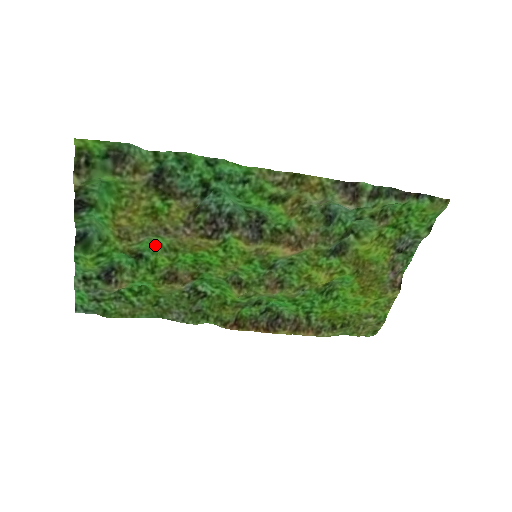
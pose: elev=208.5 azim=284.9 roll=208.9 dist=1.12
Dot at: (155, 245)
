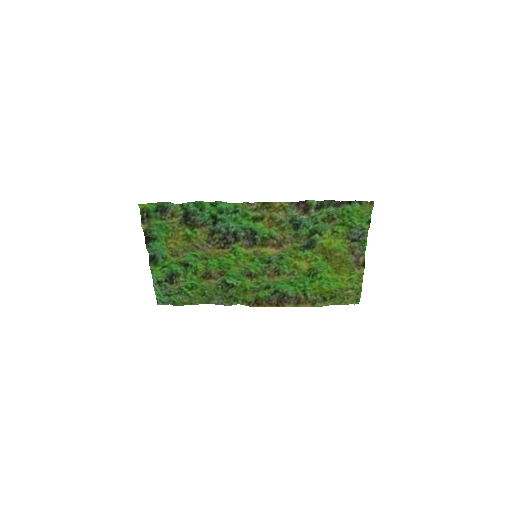
Dot at: (195, 257)
